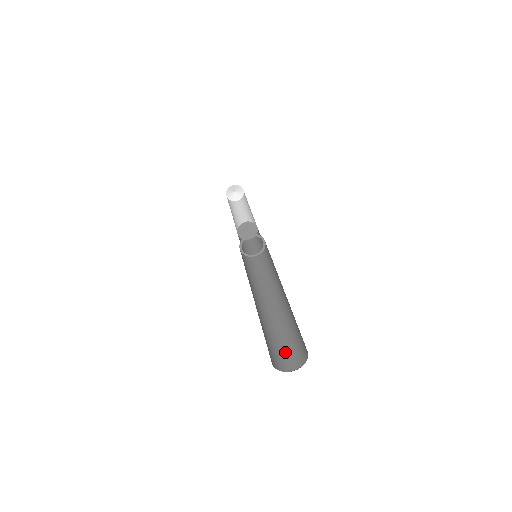
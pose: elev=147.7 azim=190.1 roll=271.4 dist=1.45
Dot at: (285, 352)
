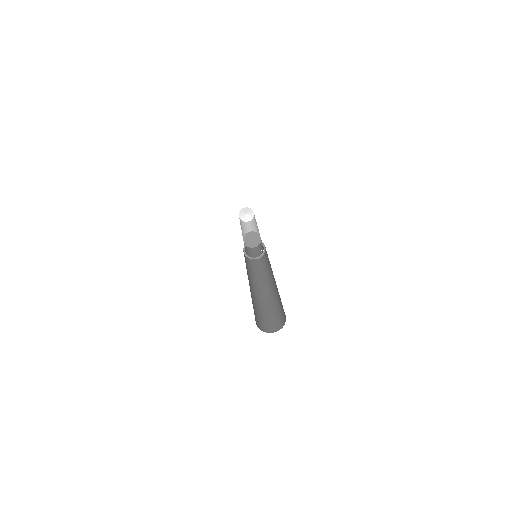
Dot at: (281, 313)
